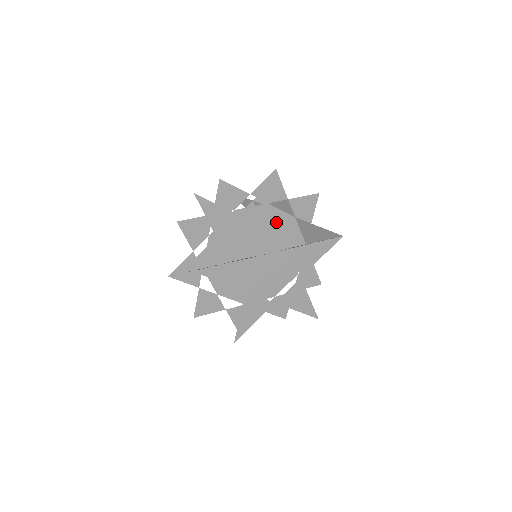
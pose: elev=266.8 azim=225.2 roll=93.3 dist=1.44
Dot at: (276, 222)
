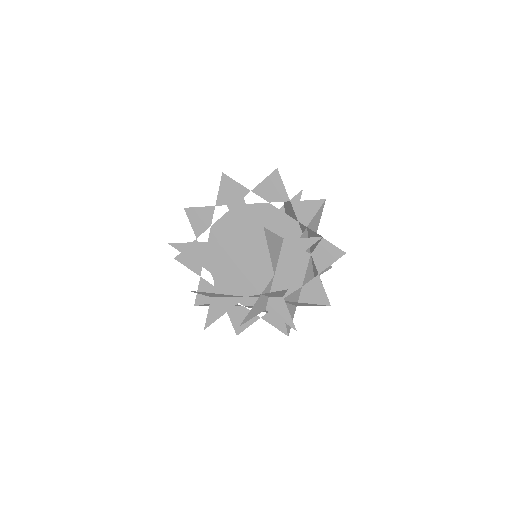
Dot at: (246, 209)
